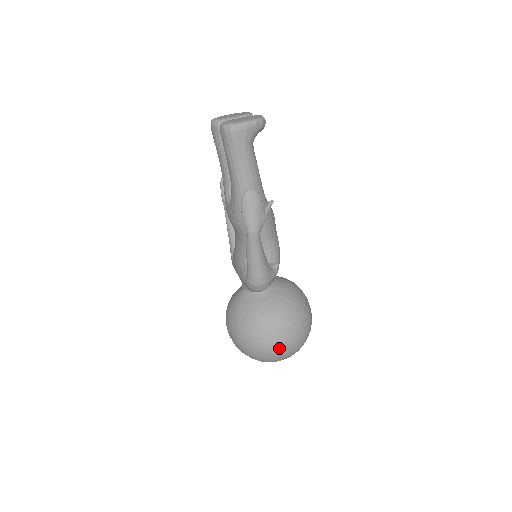
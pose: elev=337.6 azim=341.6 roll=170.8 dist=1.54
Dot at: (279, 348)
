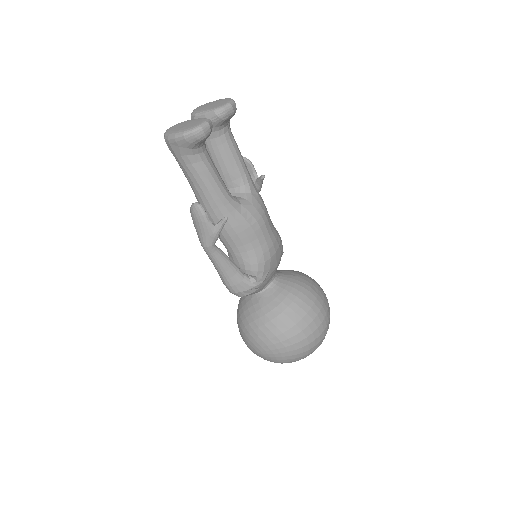
Dot at: (258, 354)
